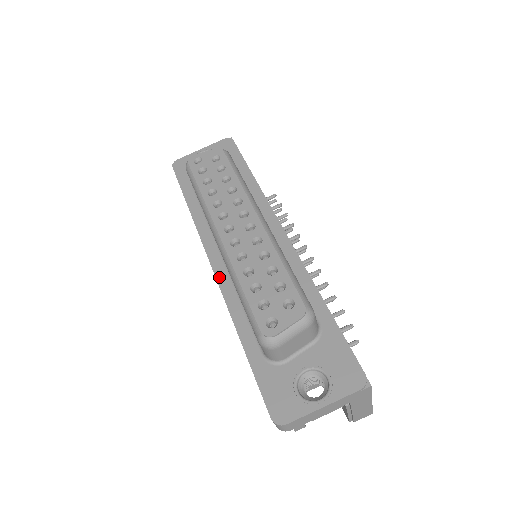
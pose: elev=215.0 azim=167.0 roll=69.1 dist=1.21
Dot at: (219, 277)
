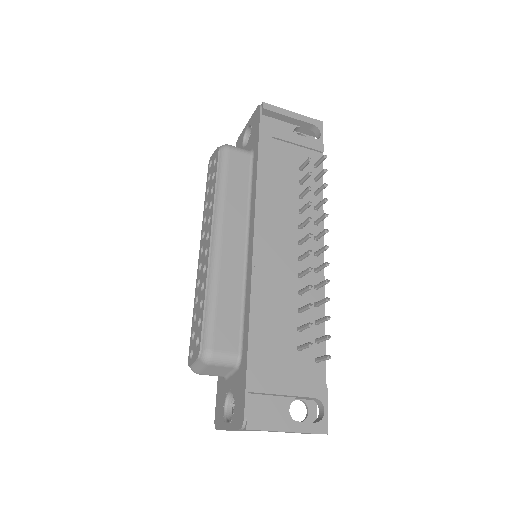
Dot at: occluded
